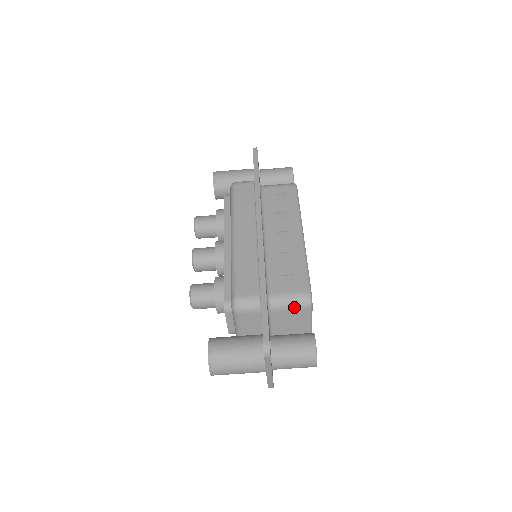
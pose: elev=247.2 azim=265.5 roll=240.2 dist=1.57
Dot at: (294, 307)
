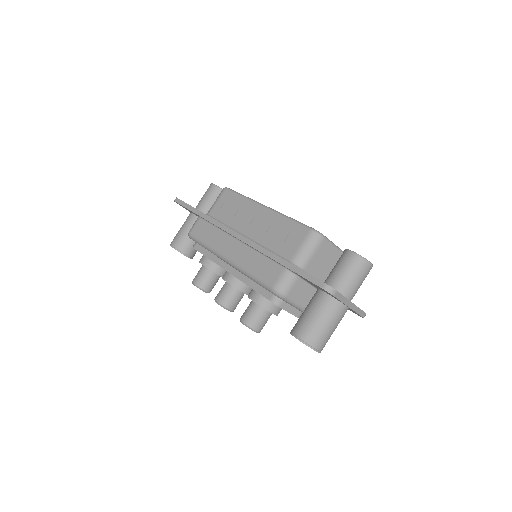
Dot at: (314, 249)
